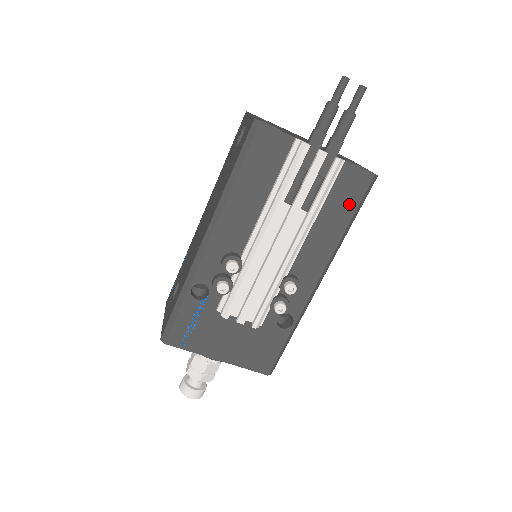
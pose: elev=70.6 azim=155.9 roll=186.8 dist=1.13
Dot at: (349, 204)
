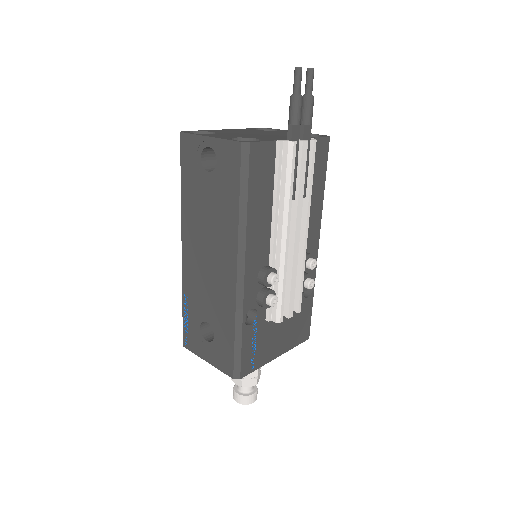
Dot at: (321, 171)
